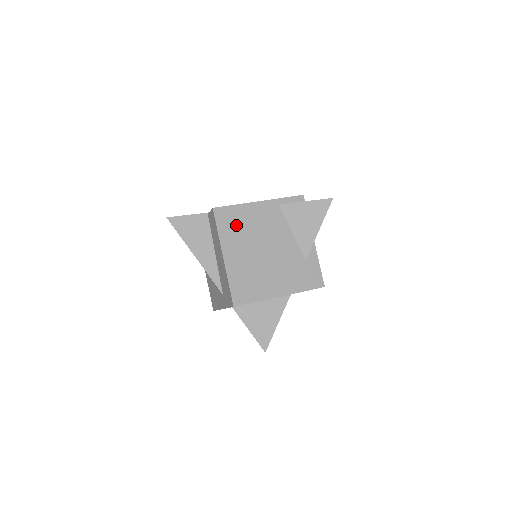
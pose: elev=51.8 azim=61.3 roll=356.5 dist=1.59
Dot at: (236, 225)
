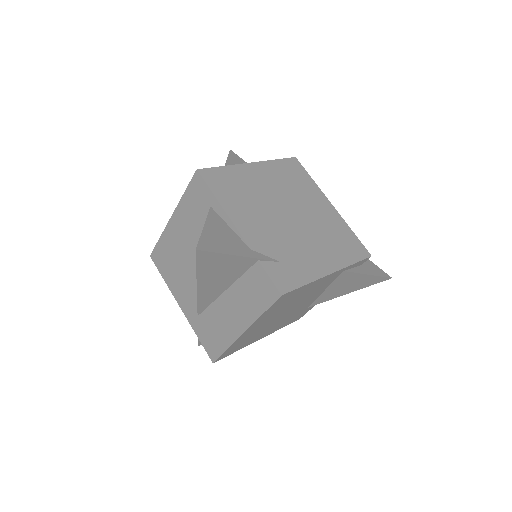
Dot at: (286, 302)
